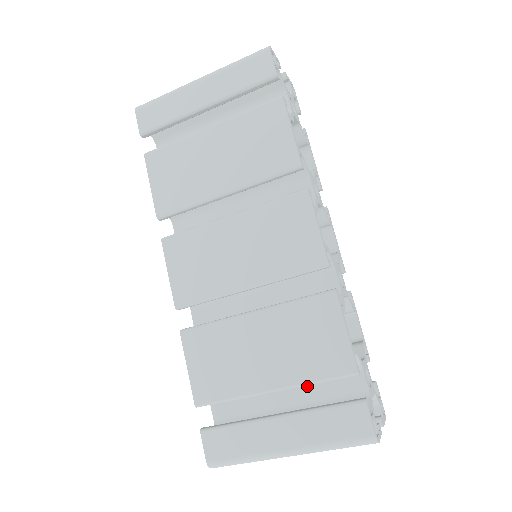
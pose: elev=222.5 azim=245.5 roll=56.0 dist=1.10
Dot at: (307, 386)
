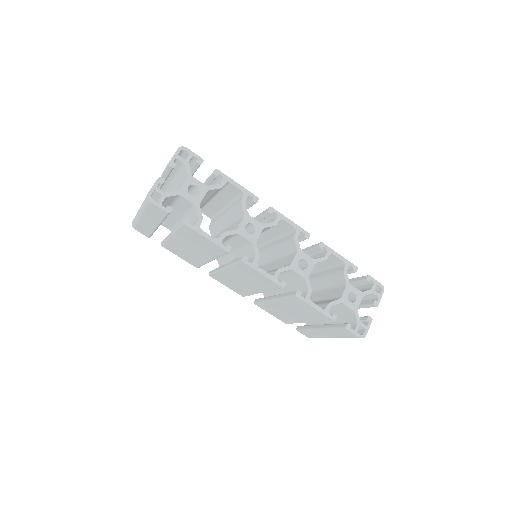
Dot at: occluded
